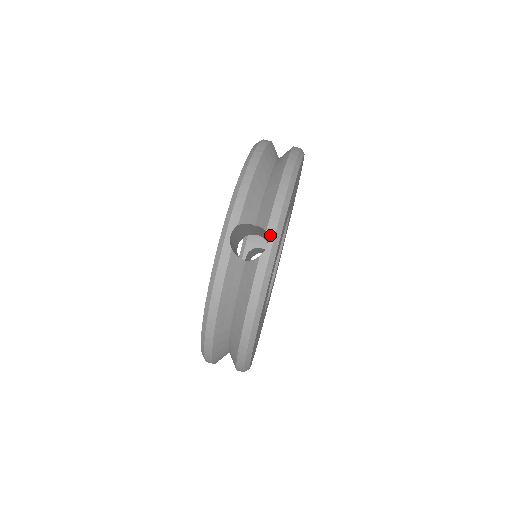
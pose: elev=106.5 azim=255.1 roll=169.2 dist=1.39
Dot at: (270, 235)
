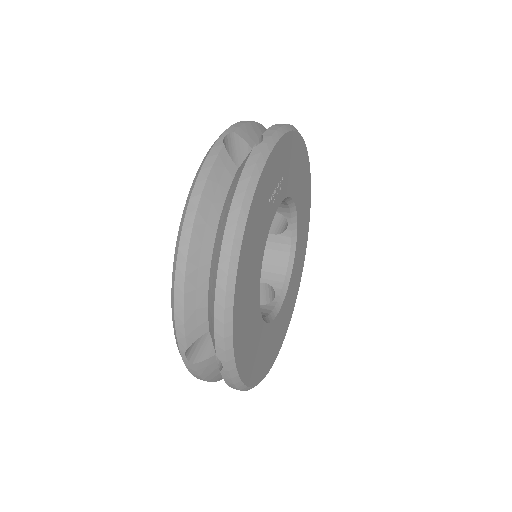
Dot at: (266, 136)
